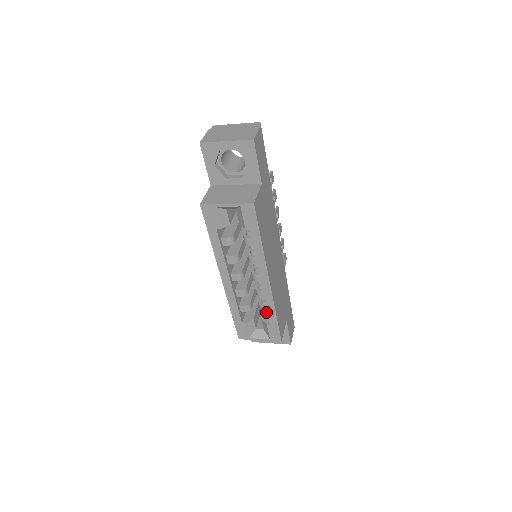
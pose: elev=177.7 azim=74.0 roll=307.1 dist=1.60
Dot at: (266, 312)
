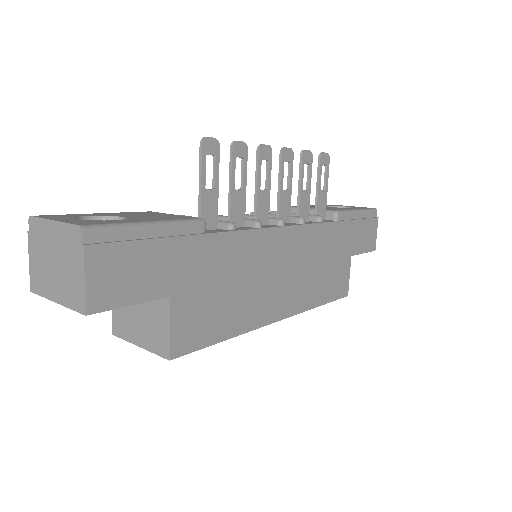
Dot at: occluded
